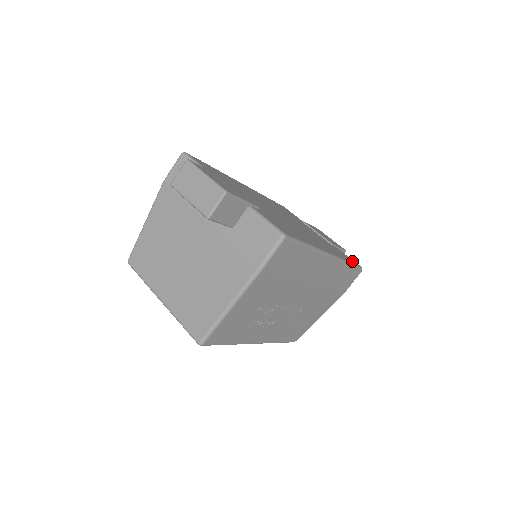
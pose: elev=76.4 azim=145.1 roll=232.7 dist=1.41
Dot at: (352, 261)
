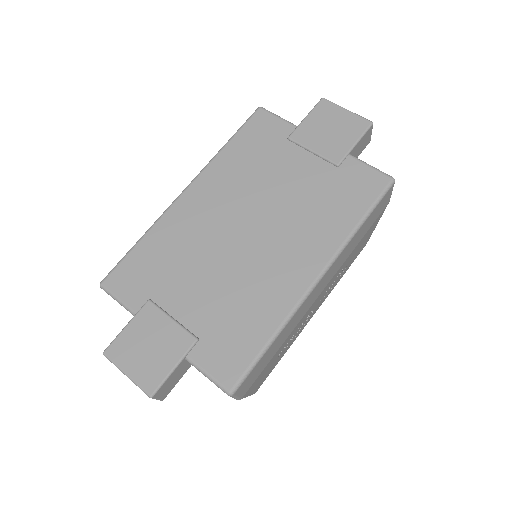
Dot at: (371, 190)
